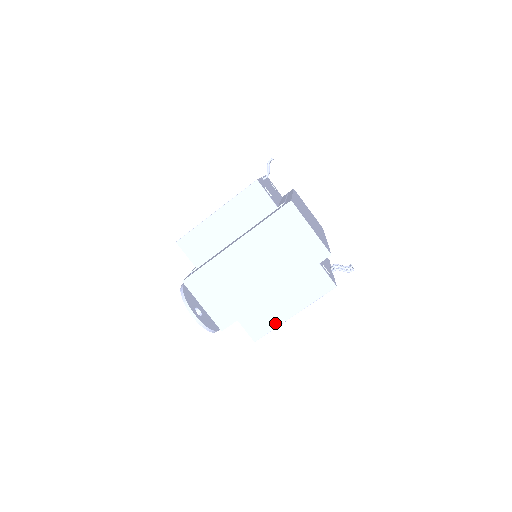
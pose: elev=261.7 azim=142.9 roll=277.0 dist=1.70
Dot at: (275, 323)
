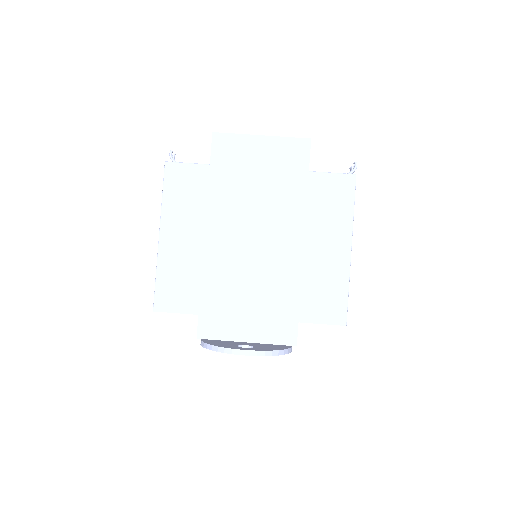
Dot at: (342, 281)
